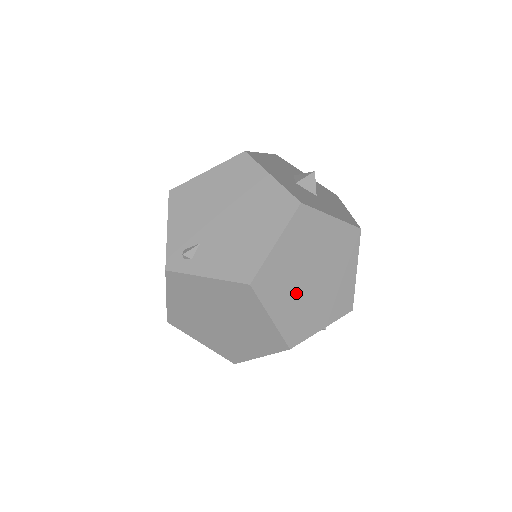
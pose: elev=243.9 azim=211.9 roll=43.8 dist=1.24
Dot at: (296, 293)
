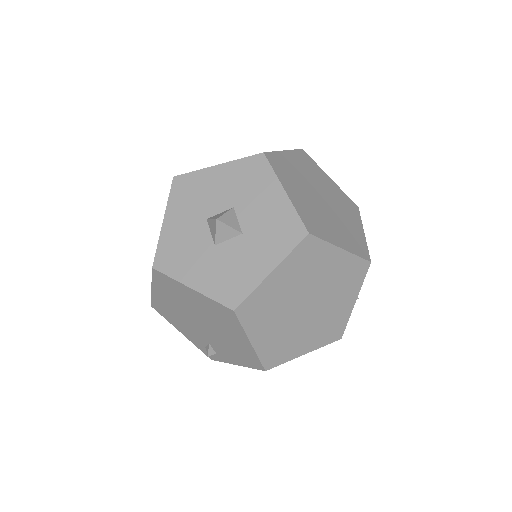
Dot at: (305, 327)
